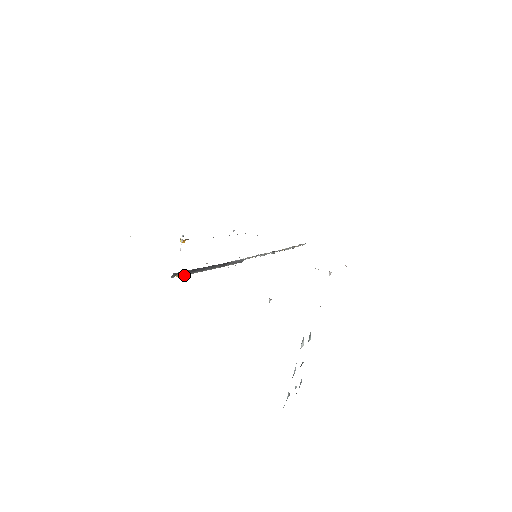
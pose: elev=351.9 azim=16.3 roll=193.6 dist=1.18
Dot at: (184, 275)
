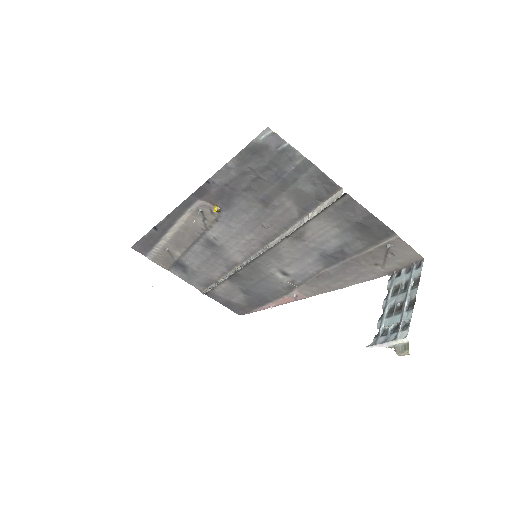
Dot at: (329, 205)
